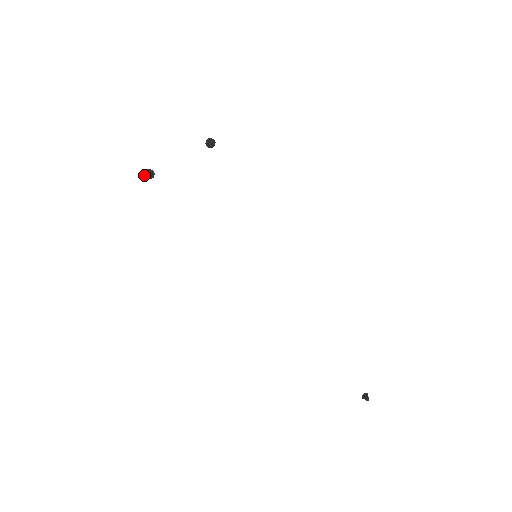
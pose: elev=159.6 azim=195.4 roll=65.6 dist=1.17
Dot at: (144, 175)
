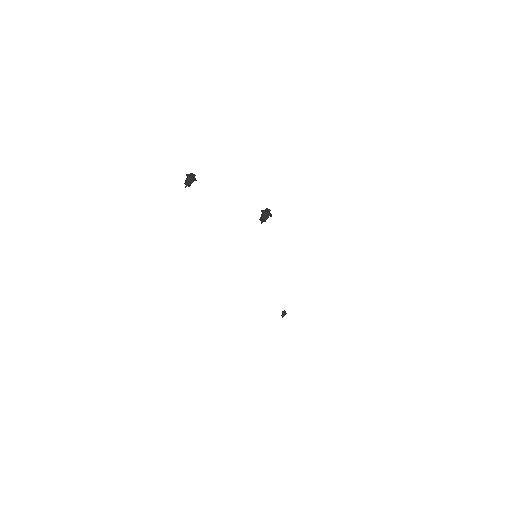
Dot at: (186, 174)
